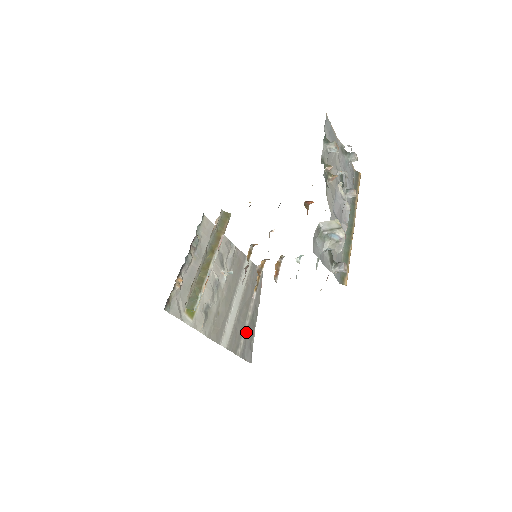
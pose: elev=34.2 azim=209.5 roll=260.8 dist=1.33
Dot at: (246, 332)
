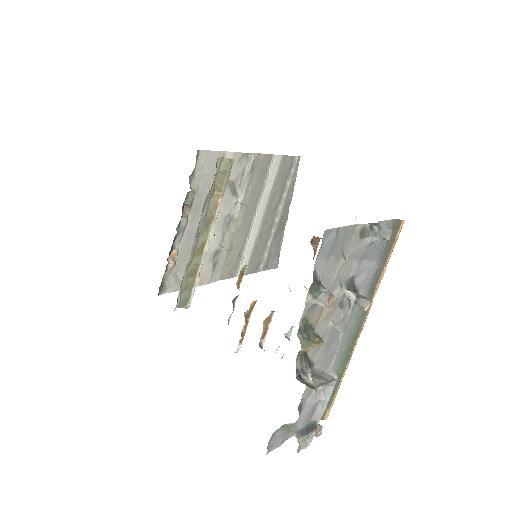
Dot at: (271, 242)
